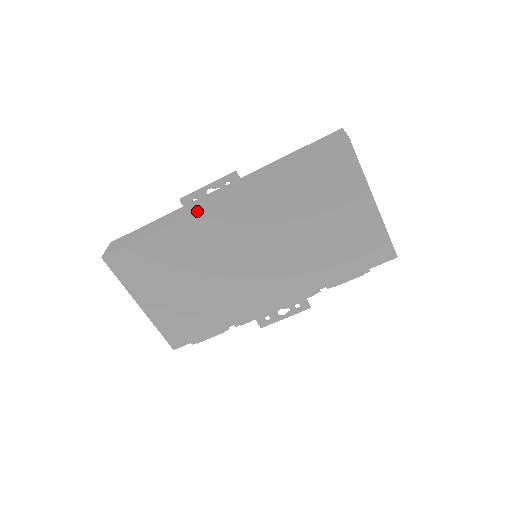
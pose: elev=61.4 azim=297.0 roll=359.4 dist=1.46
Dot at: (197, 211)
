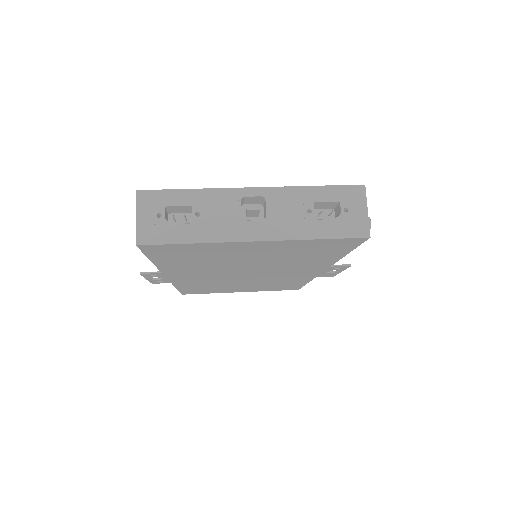
Dot at: (170, 282)
